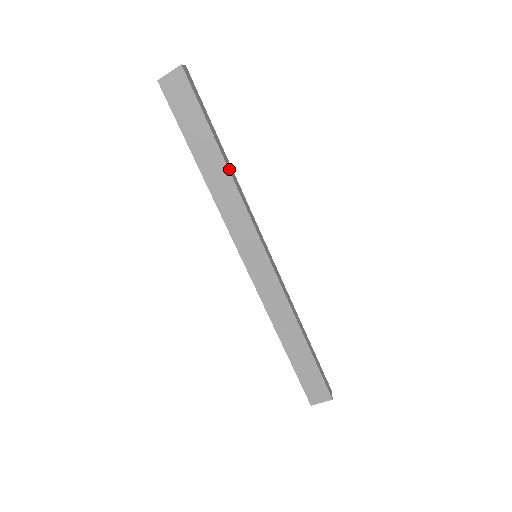
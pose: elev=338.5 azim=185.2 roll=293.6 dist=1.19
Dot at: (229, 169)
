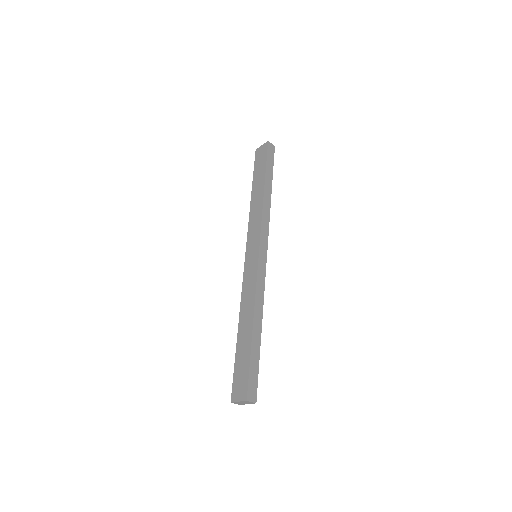
Dot at: (265, 195)
